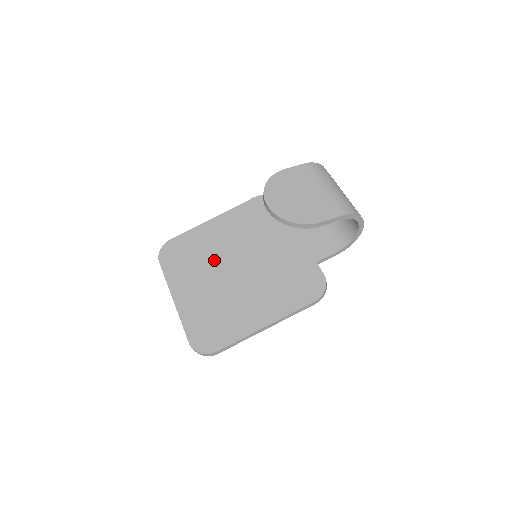
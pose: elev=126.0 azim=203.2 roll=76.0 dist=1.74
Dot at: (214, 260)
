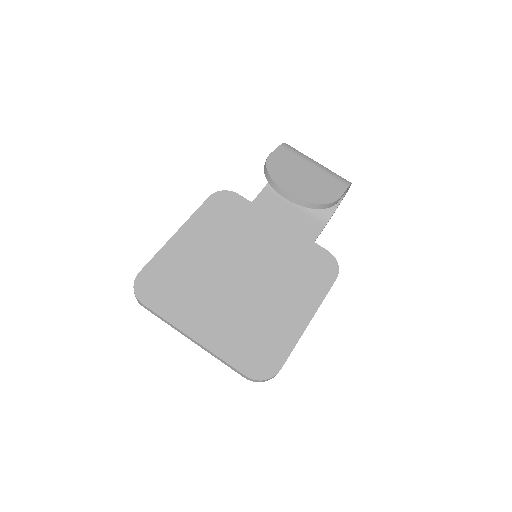
Dot at: (211, 277)
